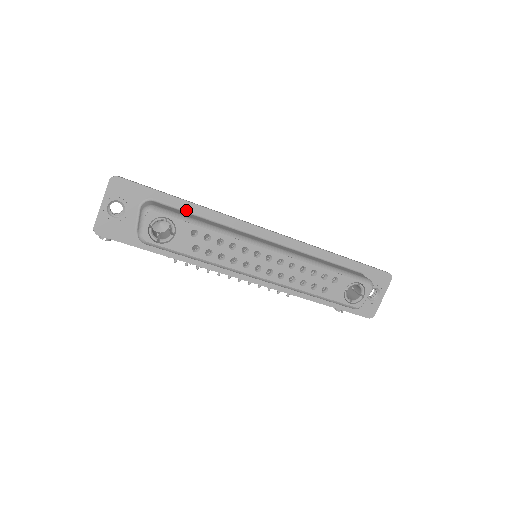
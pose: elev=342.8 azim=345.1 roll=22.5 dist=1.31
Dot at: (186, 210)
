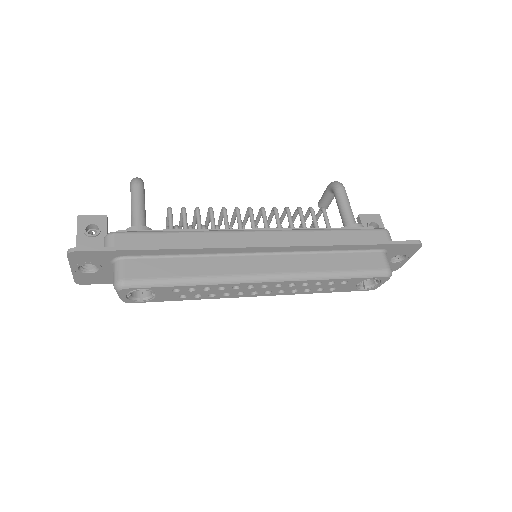
Dot at: (163, 254)
